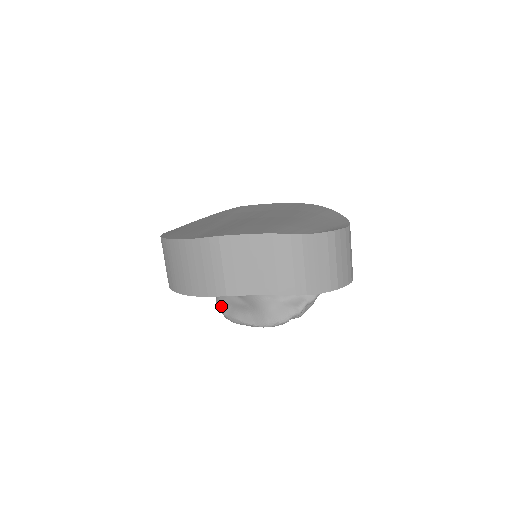
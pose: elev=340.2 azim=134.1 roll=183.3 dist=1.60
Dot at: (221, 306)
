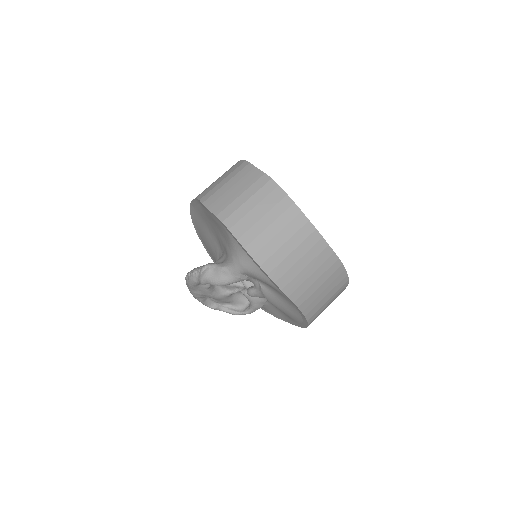
Dot at: occluded
